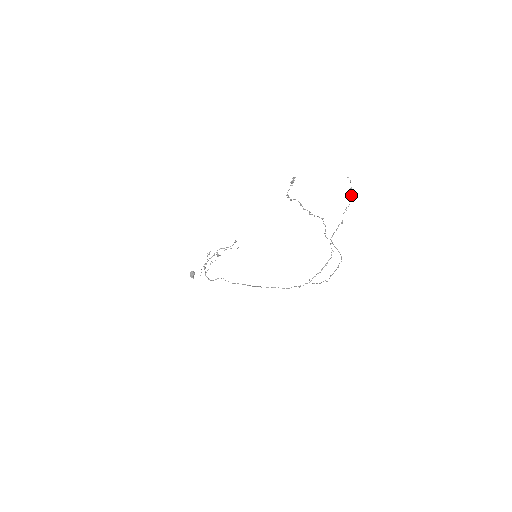
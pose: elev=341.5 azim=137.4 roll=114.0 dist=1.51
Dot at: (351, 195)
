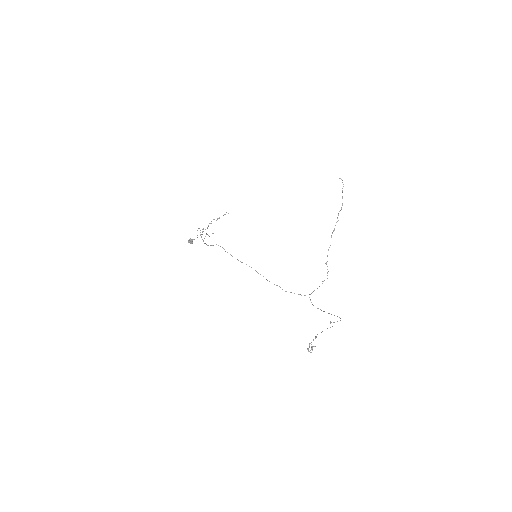
Dot at: occluded
